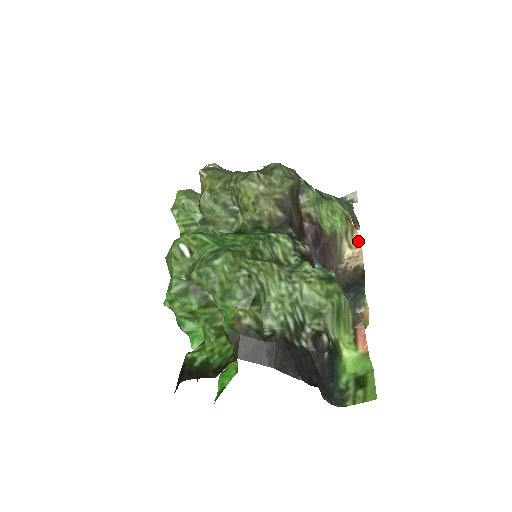
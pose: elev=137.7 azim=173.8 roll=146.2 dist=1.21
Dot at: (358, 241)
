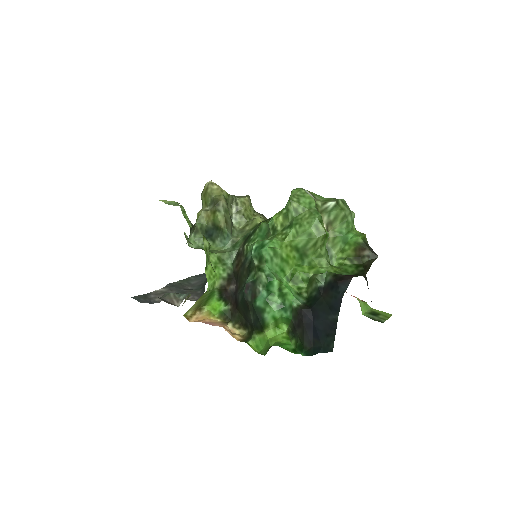
Dot at: occluded
